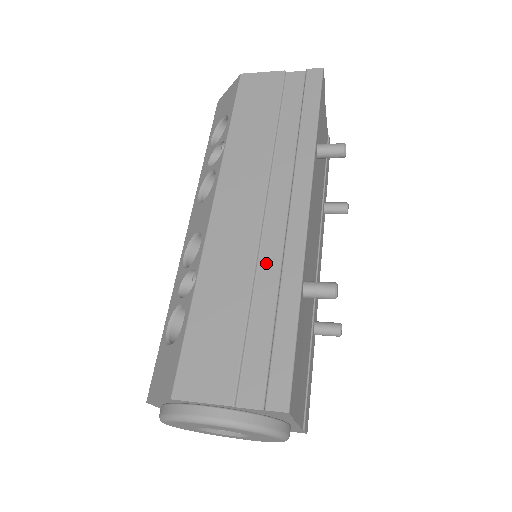
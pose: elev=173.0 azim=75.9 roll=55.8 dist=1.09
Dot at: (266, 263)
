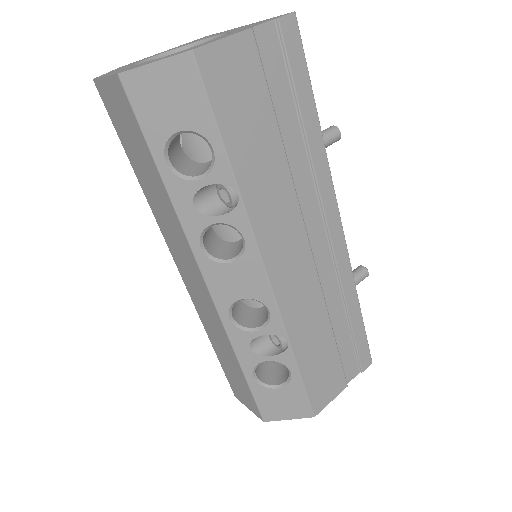
Dot at: (329, 292)
